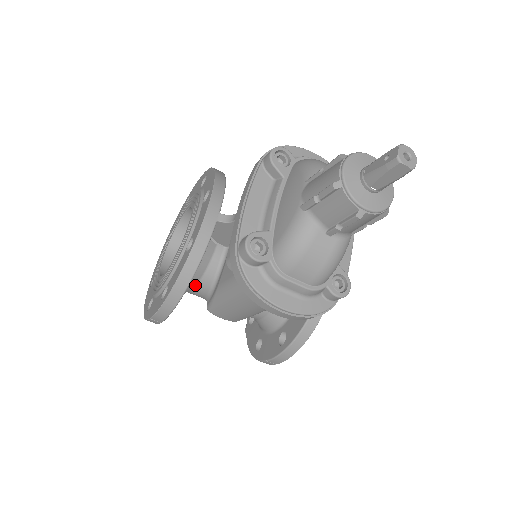
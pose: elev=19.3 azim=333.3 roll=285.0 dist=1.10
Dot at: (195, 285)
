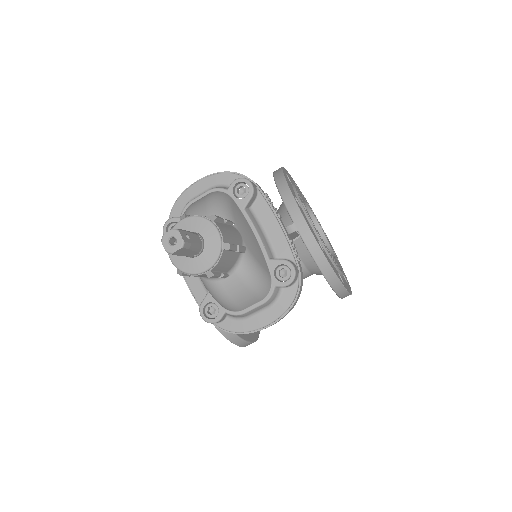
Dot at: occluded
